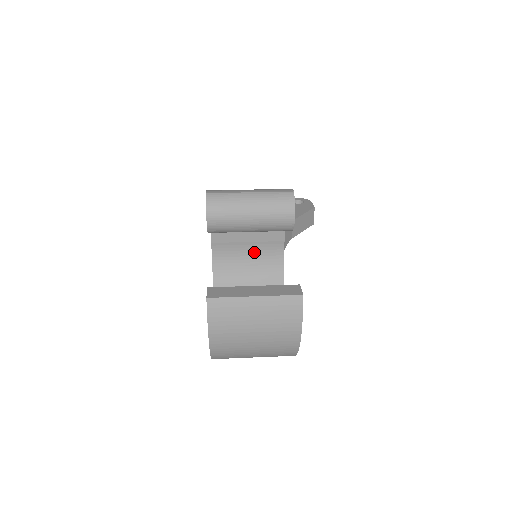
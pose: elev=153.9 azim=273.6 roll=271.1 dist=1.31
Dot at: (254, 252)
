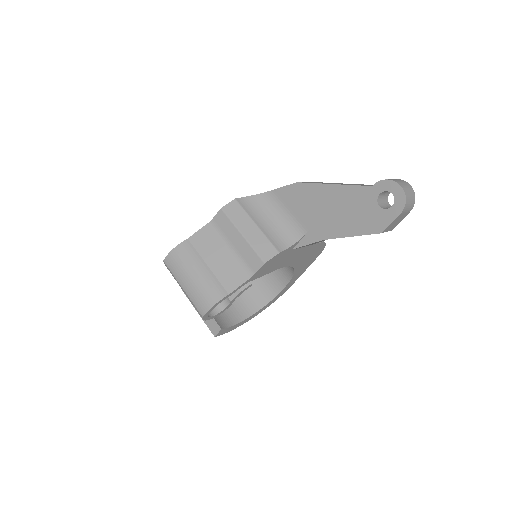
Dot at: occluded
